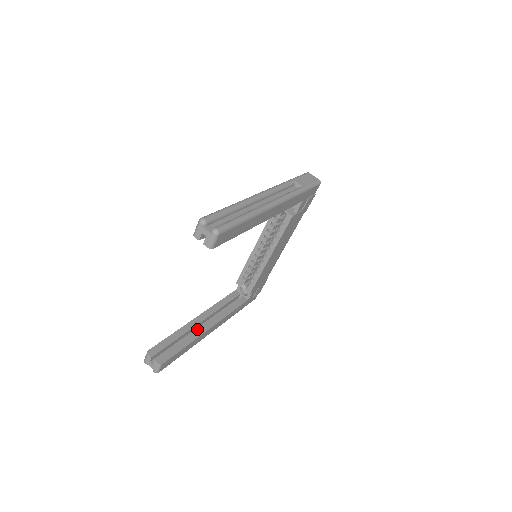
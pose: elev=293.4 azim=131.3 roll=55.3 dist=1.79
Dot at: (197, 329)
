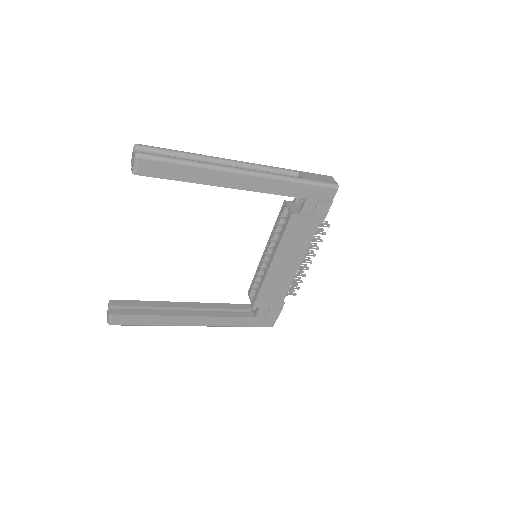
Dot at: (174, 310)
